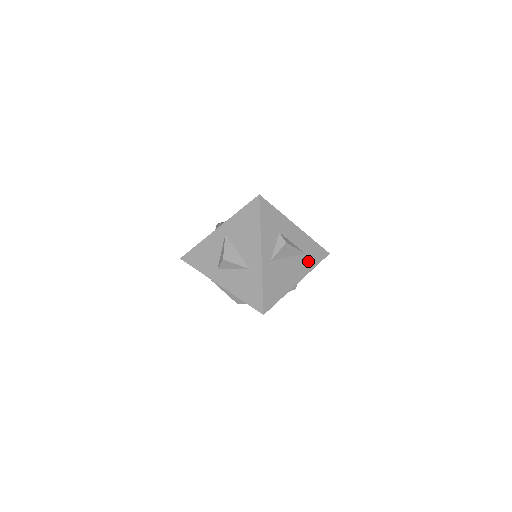
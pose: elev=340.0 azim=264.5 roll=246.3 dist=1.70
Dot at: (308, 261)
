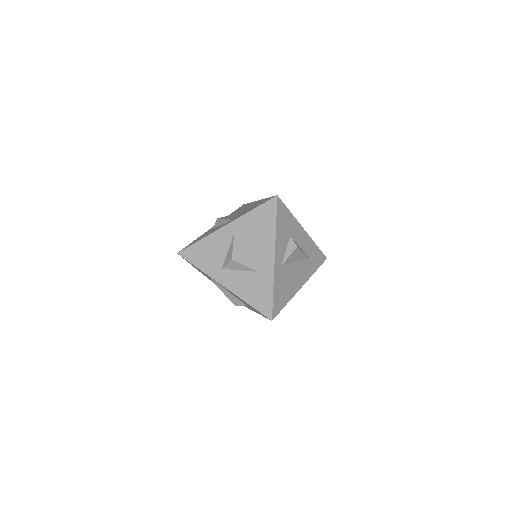
Dot at: (310, 266)
